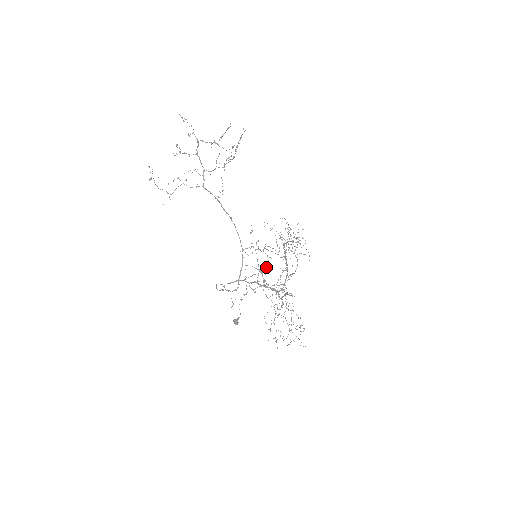
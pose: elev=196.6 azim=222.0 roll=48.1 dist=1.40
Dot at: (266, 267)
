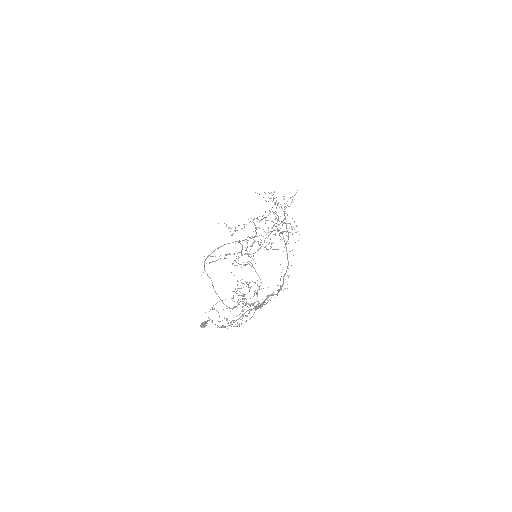
Dot at: occluded
